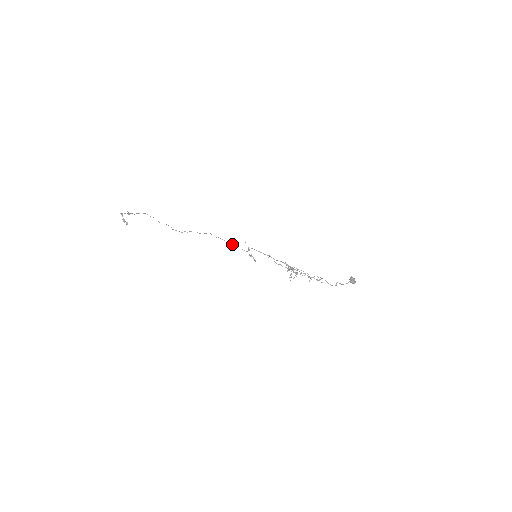
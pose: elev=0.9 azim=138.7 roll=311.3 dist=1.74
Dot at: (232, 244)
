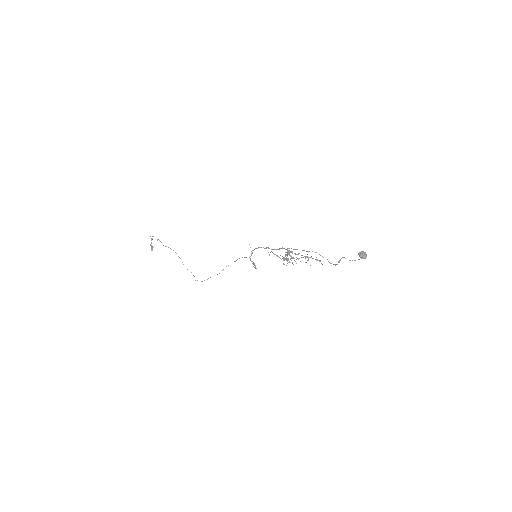
Dot at: occluded
